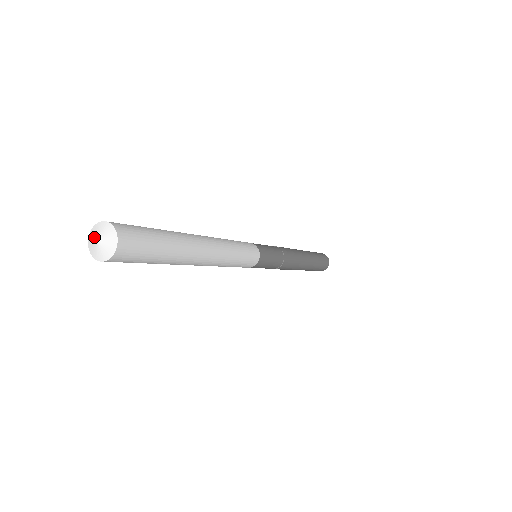
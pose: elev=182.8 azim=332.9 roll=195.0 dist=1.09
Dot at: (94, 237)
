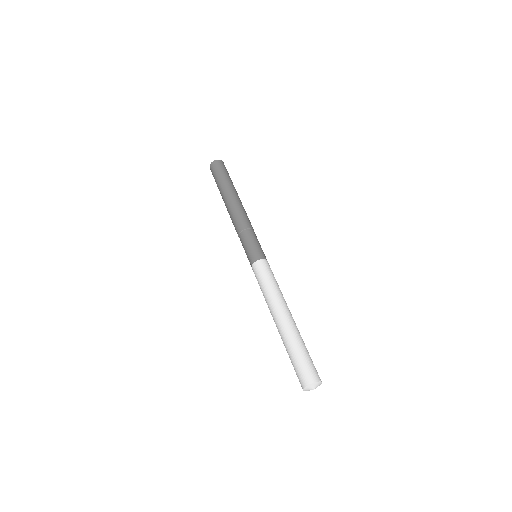
Dot at: (312, 389)
